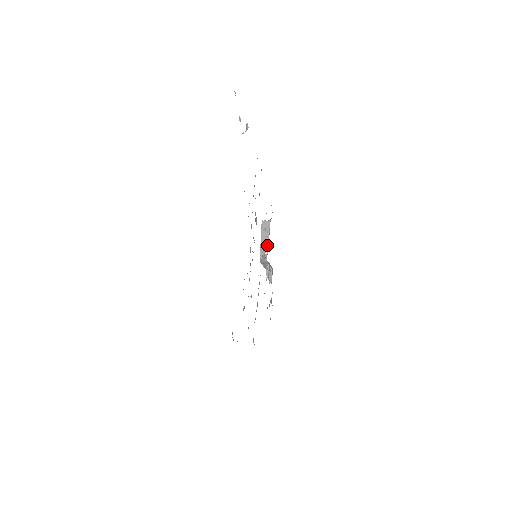
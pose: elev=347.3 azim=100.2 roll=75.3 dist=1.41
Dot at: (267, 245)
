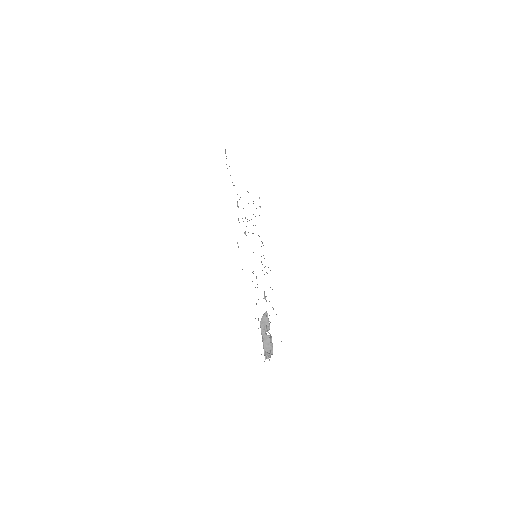
Dot at: occluded
